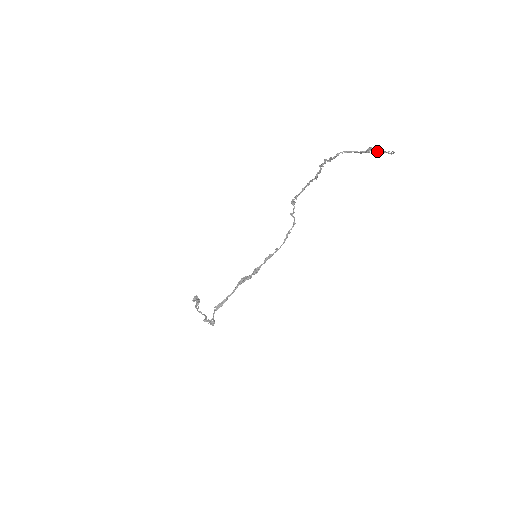
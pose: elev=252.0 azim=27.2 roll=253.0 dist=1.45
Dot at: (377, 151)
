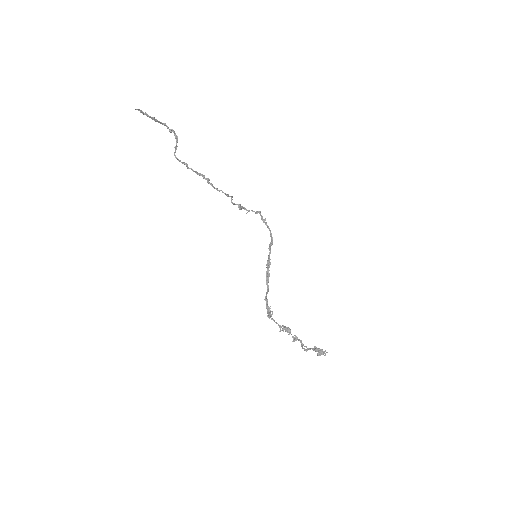
Dot at: (163, 124)
